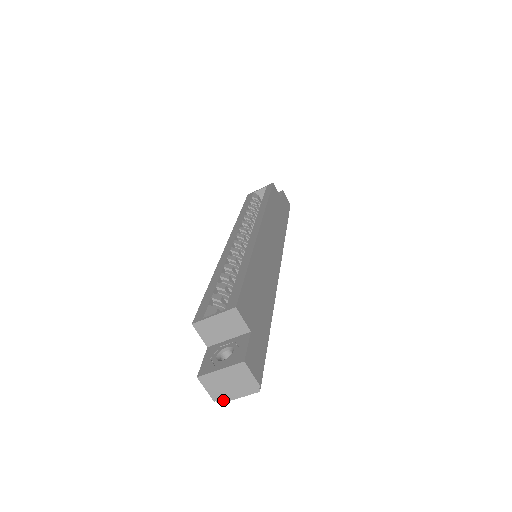
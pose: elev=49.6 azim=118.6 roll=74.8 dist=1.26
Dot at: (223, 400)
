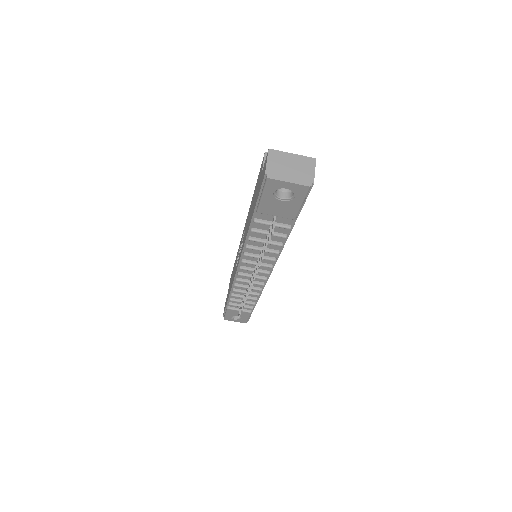
Dot at: (274, 177)
